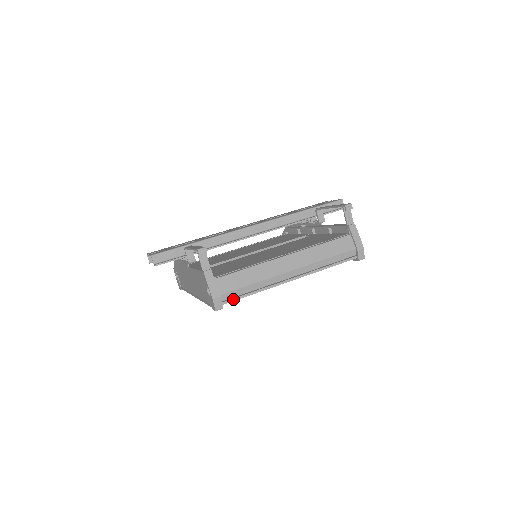
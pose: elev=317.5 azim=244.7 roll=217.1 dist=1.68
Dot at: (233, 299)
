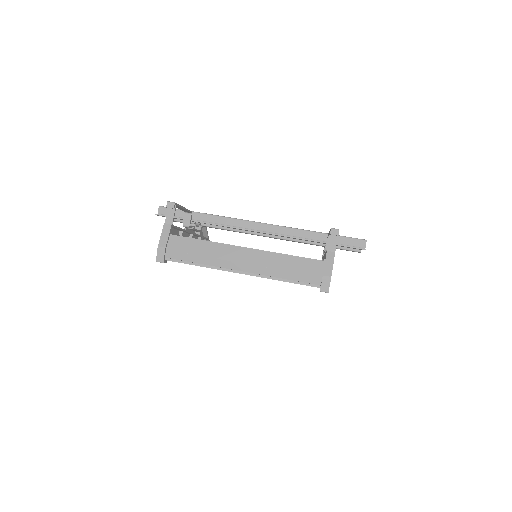
Dot at: (177, 260)
